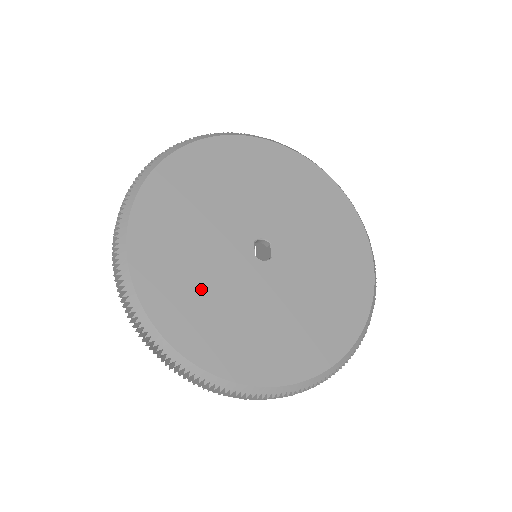
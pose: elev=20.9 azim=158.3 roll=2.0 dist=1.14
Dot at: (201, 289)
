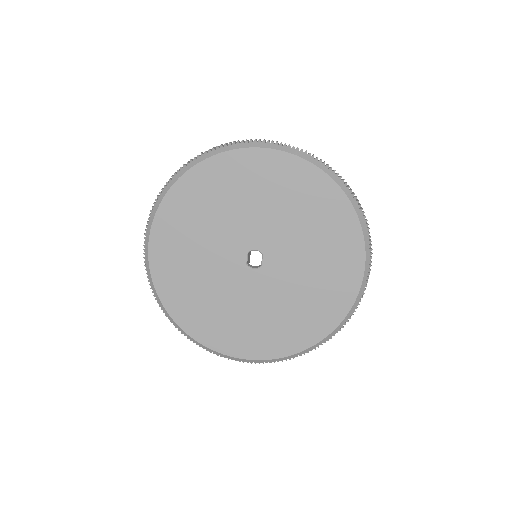
Dot at: (200, 288)
